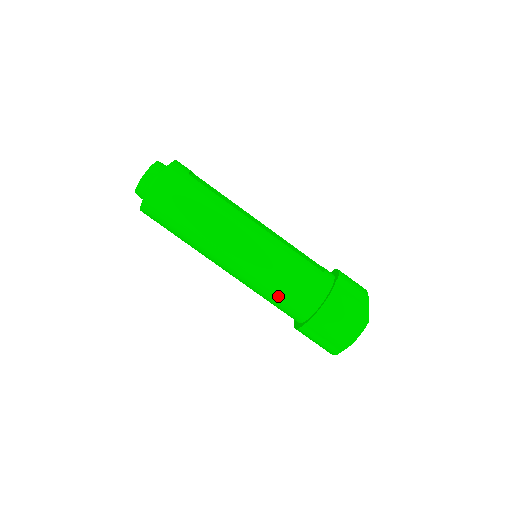
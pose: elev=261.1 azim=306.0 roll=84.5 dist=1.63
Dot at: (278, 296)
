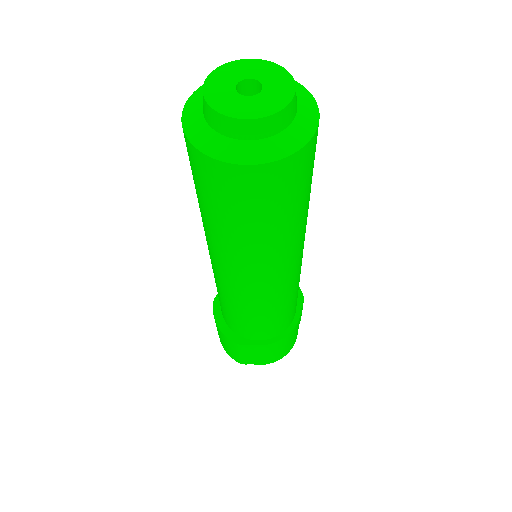
Dot at: (259, 321)
